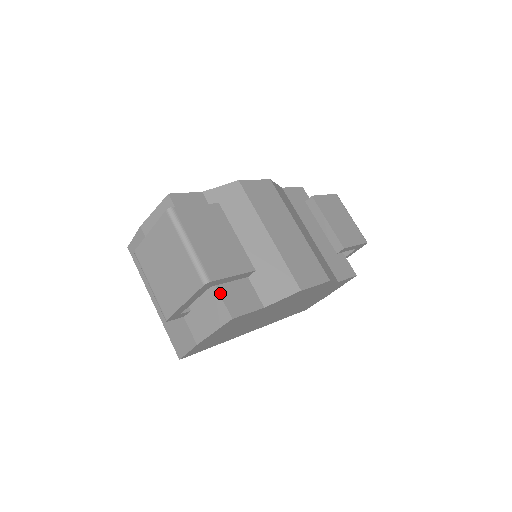
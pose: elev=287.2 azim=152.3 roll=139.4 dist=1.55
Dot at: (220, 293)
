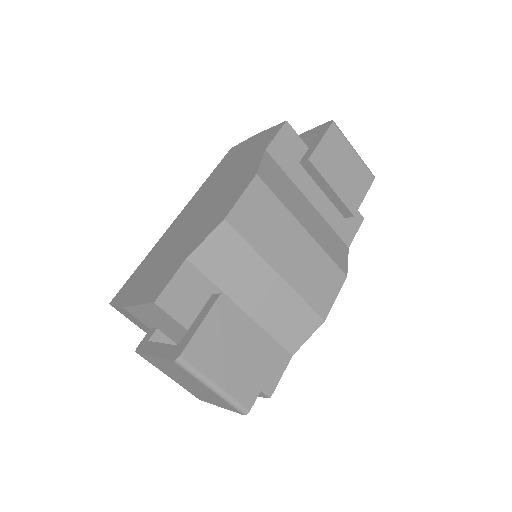
Dot at: occluded
